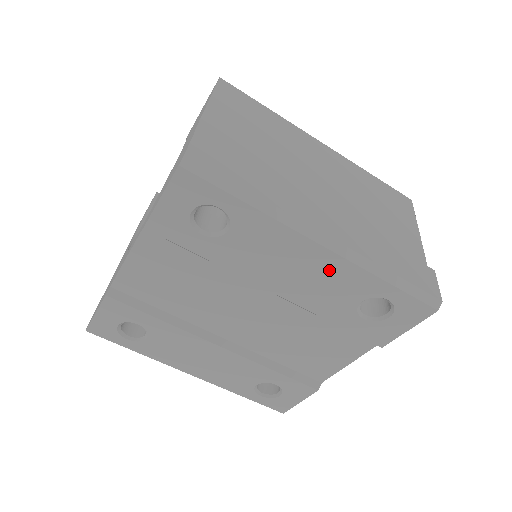
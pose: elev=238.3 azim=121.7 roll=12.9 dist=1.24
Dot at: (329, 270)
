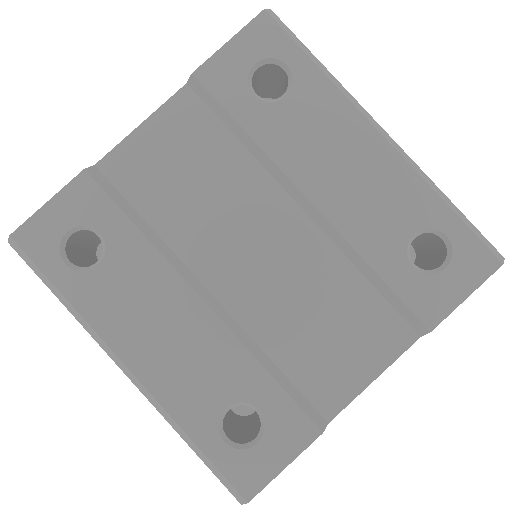
Dot at: (384, 174)
